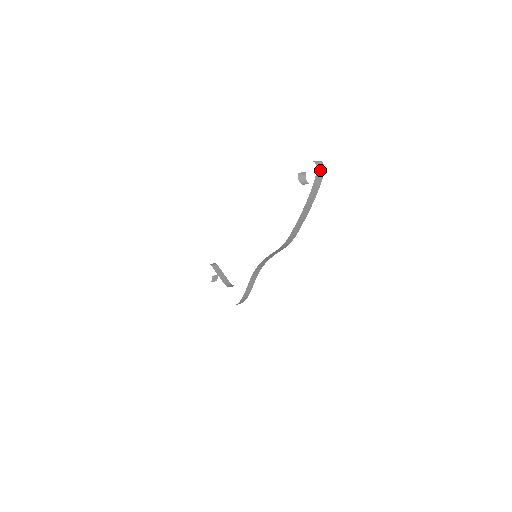
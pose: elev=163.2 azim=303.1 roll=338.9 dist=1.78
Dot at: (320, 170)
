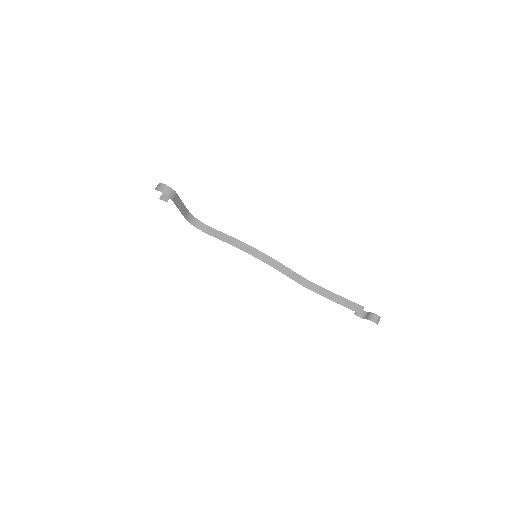
Dot at: occluded
